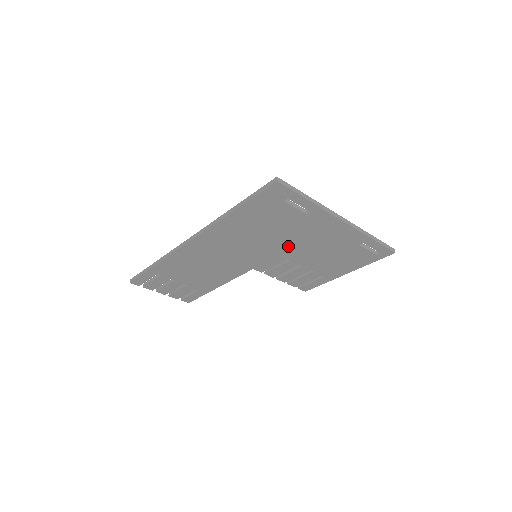
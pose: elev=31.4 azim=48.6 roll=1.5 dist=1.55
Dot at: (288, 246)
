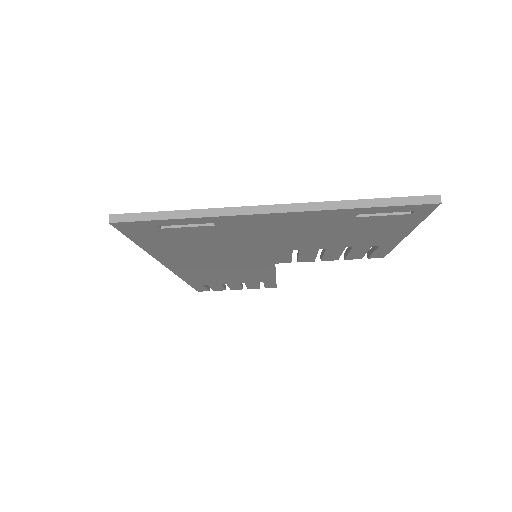
Dot at: (266, 245)
